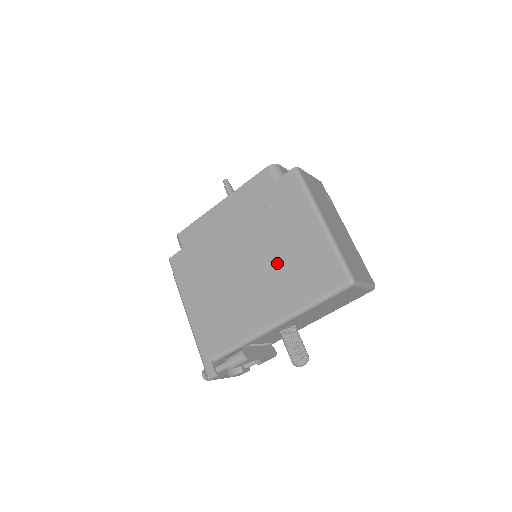
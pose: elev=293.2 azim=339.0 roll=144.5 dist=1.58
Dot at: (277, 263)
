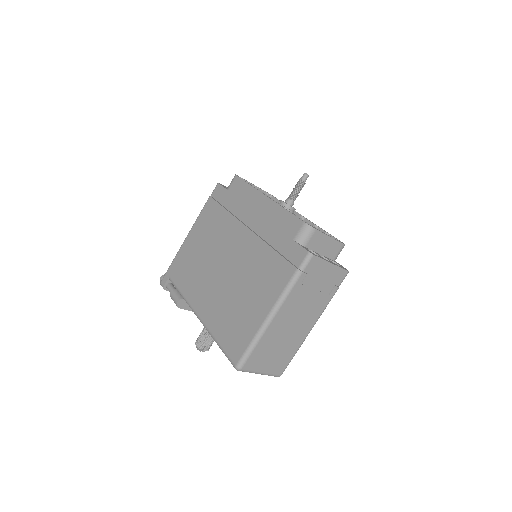
Dot at: (234, 290)
